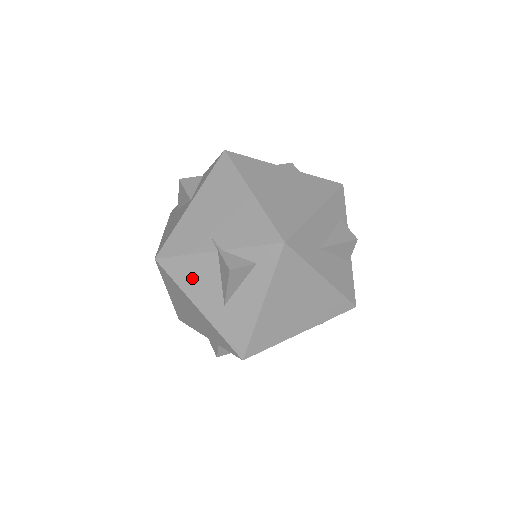
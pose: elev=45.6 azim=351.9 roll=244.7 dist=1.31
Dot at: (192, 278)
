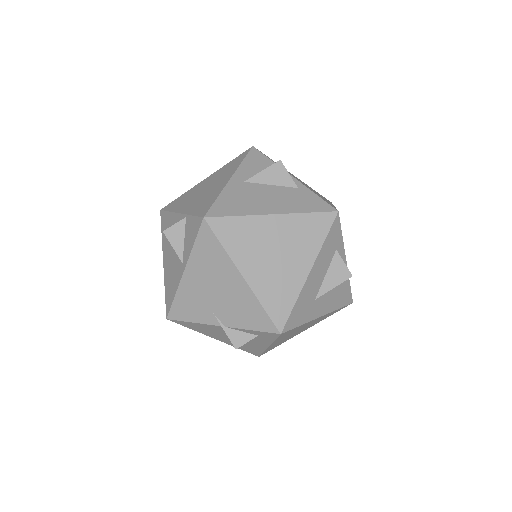
Dot at: (204, 330)
